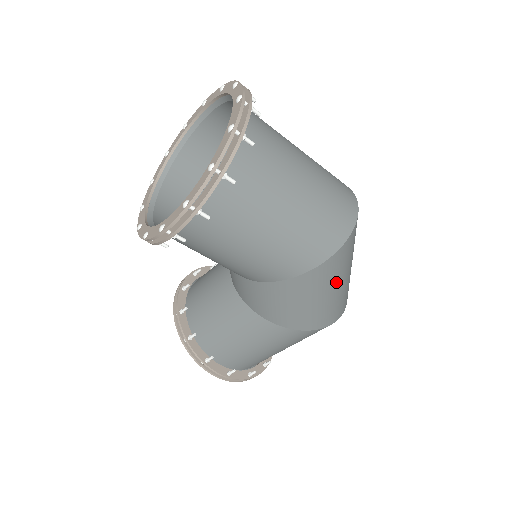
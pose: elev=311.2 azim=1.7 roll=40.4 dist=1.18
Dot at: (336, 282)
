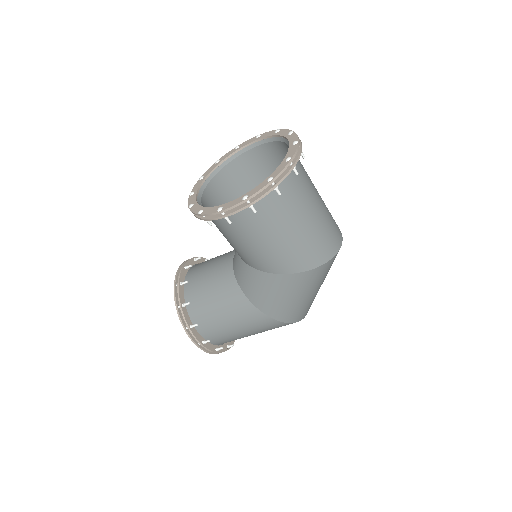
Dot at: (312, 288)
